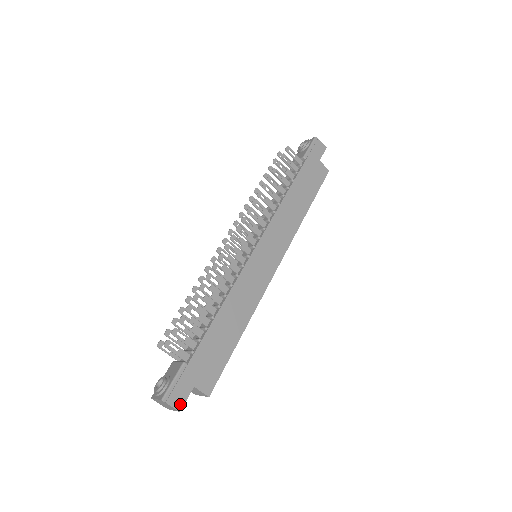
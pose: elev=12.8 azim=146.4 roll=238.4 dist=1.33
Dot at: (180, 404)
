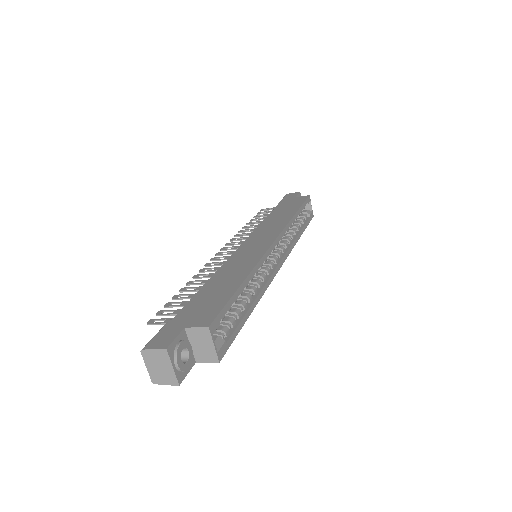
Dot at: (166, 344)
